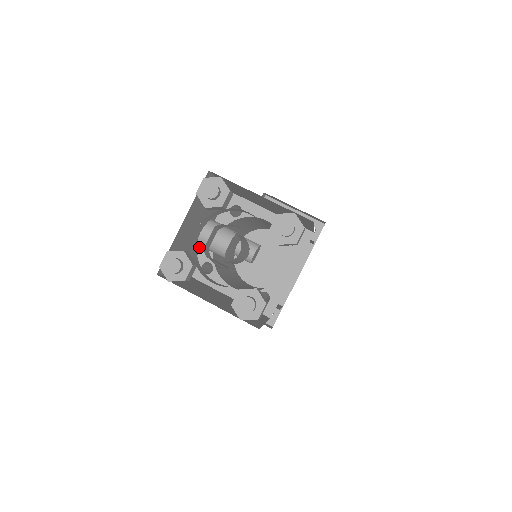
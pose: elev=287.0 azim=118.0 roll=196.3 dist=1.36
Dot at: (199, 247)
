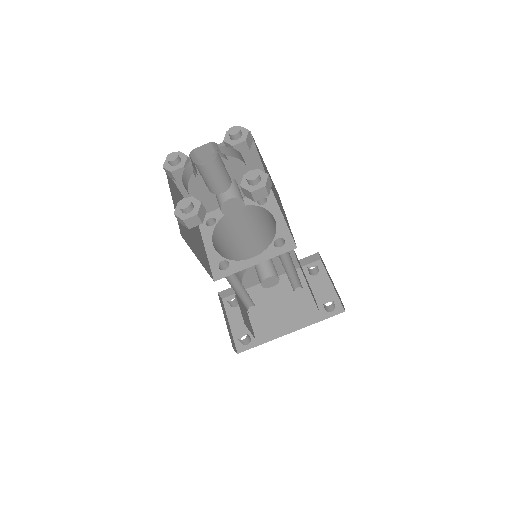
Dot at: occluded
